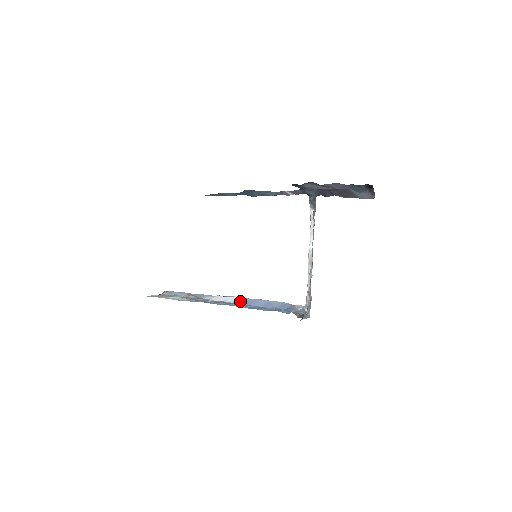
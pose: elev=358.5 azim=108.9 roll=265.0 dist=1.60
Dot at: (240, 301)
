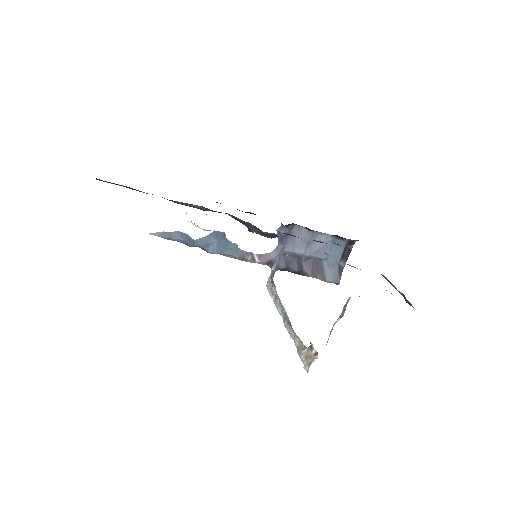
Dot at: occluded
